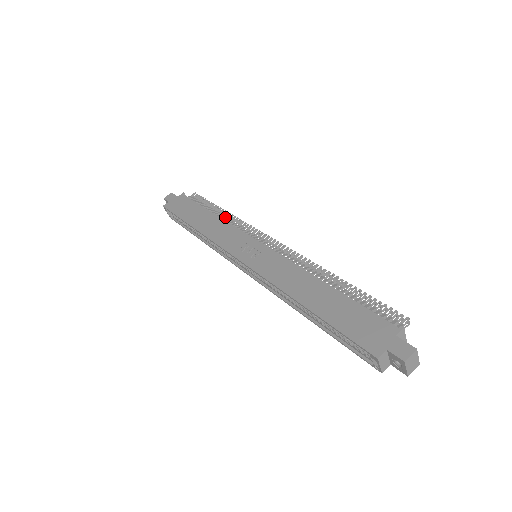
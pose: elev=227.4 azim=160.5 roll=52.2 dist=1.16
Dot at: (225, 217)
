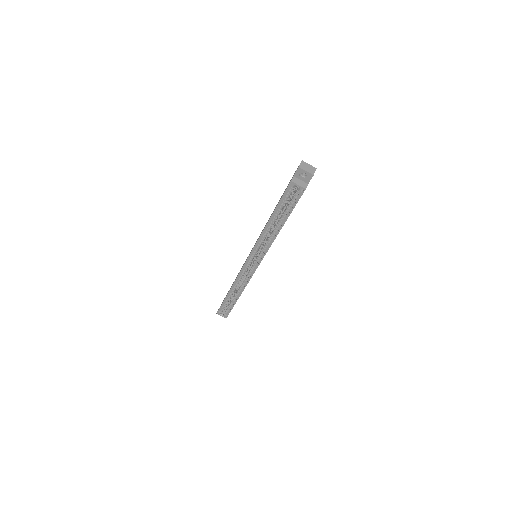
Dot at: occluded
